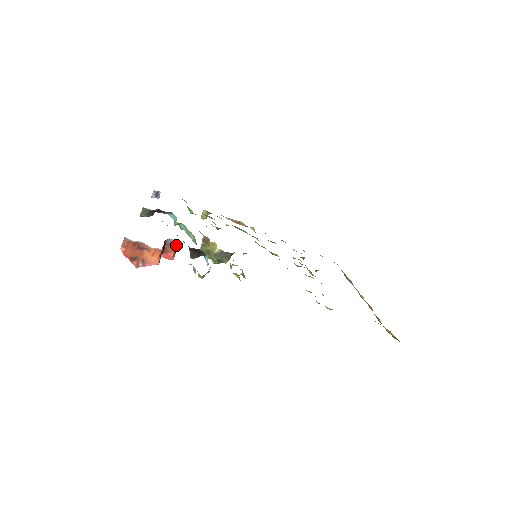
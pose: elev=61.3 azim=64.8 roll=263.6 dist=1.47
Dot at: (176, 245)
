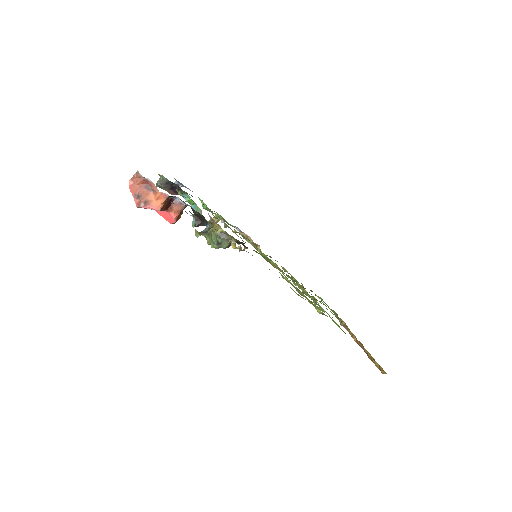
Dot at: (182, 207)
